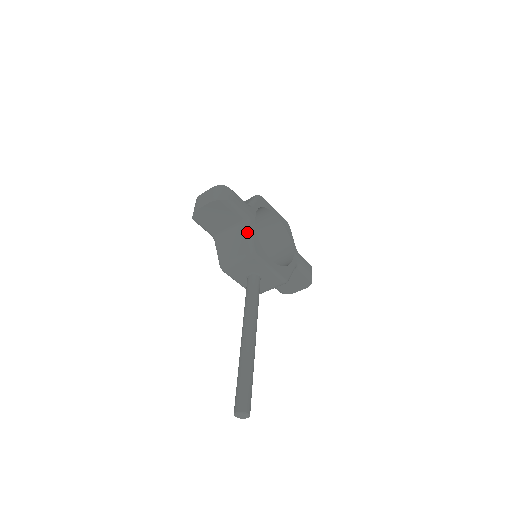
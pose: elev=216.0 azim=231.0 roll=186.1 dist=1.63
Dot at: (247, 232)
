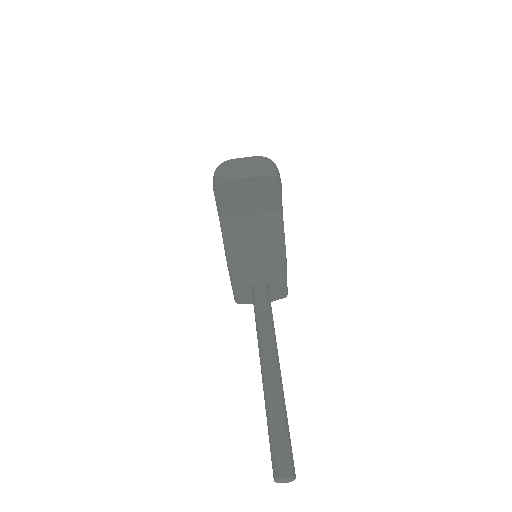
Dot at: (280, 228)
